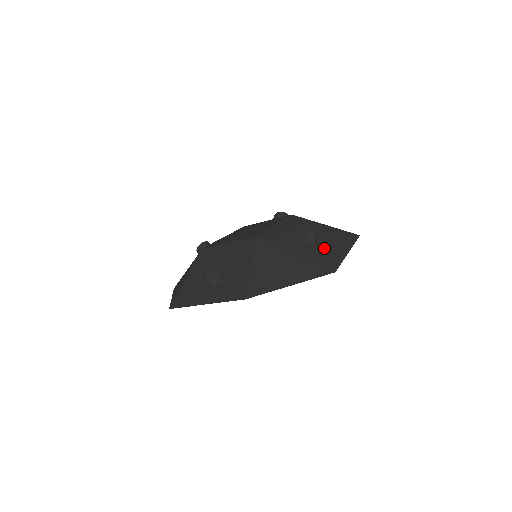
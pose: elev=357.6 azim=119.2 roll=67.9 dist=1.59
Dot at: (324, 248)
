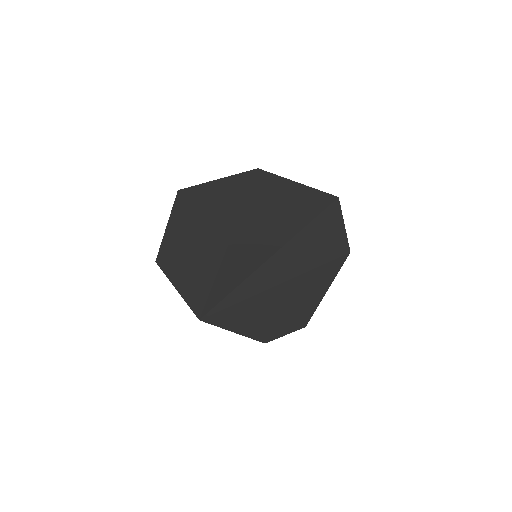
Dot at: occluded
